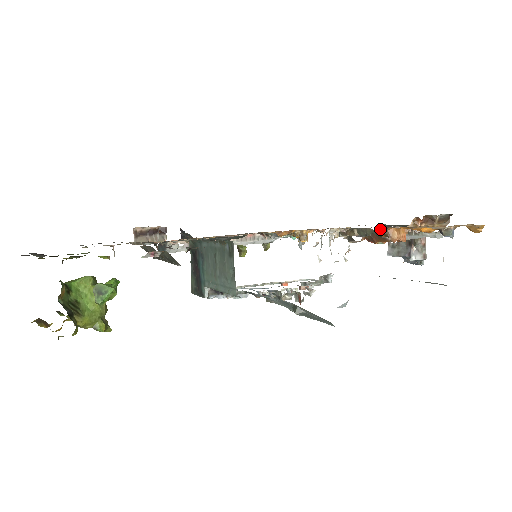
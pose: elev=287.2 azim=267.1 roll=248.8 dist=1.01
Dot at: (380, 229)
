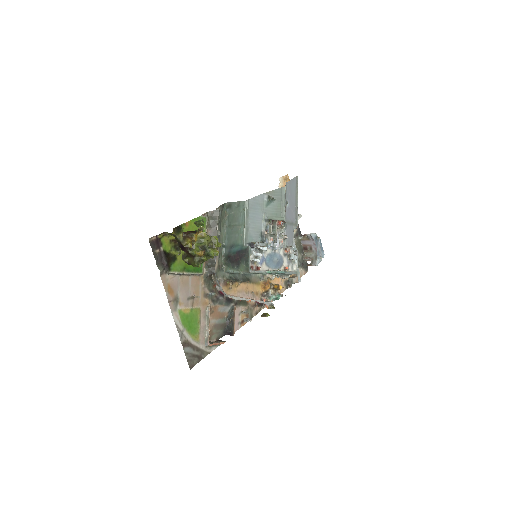
Dot at: occluded
